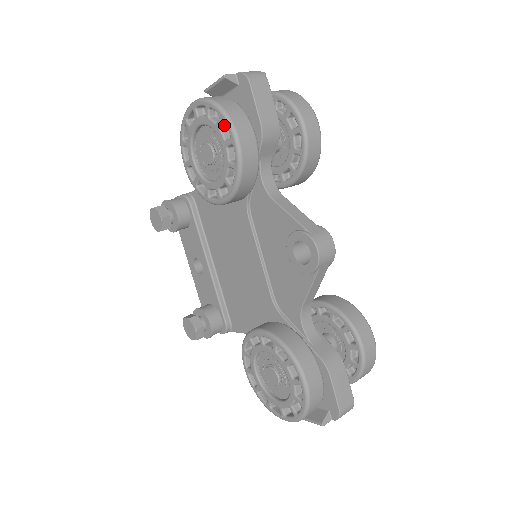
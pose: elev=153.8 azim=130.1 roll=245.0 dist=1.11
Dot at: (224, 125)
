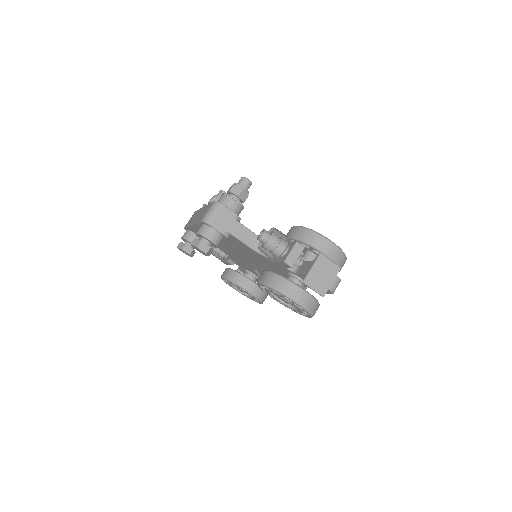
Dot at: occluded
